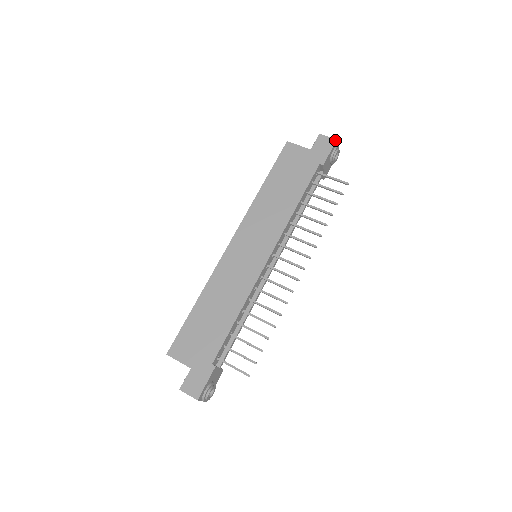
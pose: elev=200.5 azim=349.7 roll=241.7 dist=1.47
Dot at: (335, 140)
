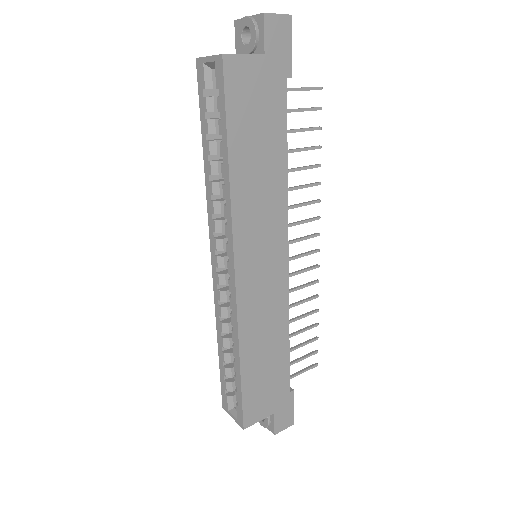
Dot at: (290, 18)
